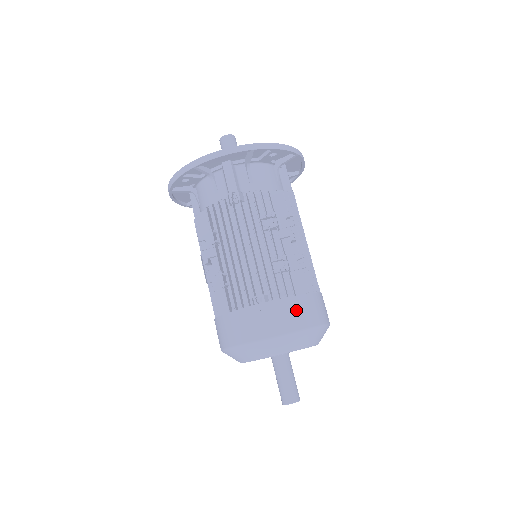
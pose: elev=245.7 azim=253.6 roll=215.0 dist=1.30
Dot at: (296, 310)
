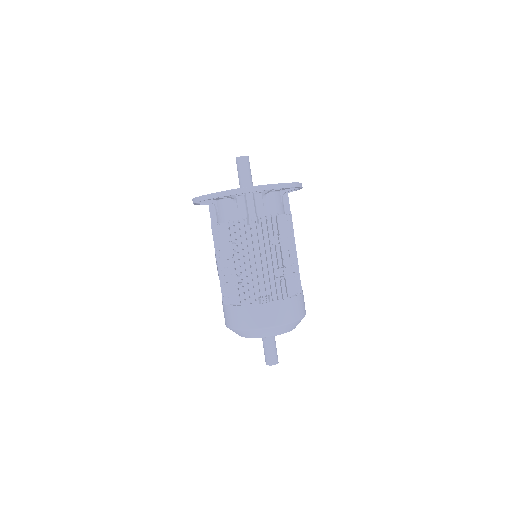
Dot at: (289, 308)
